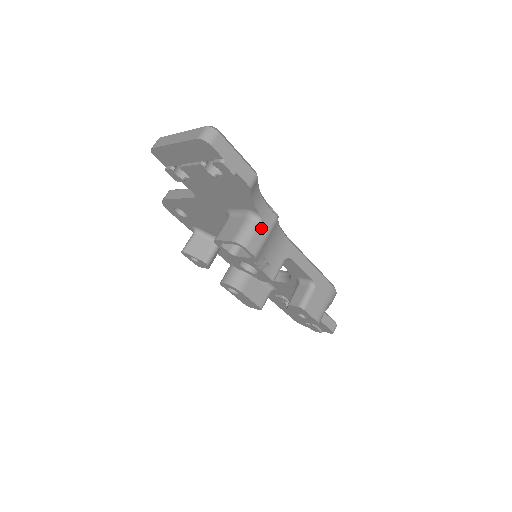
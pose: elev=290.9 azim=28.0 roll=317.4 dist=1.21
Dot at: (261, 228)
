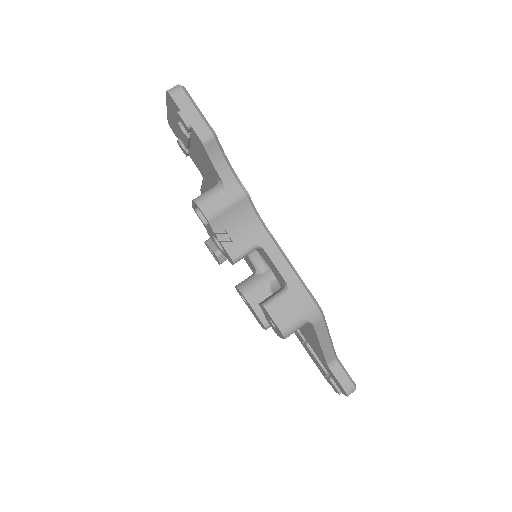
Dot at: (222, 196)
